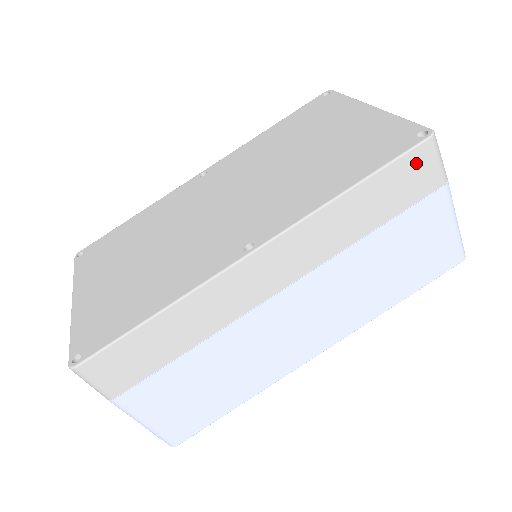
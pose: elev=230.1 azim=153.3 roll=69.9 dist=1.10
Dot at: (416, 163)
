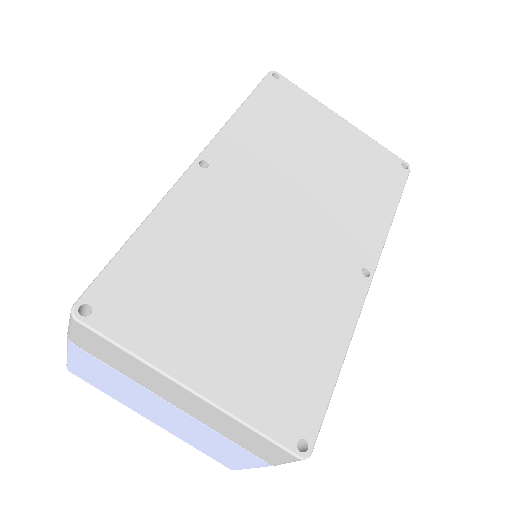
Dot at: occluded
